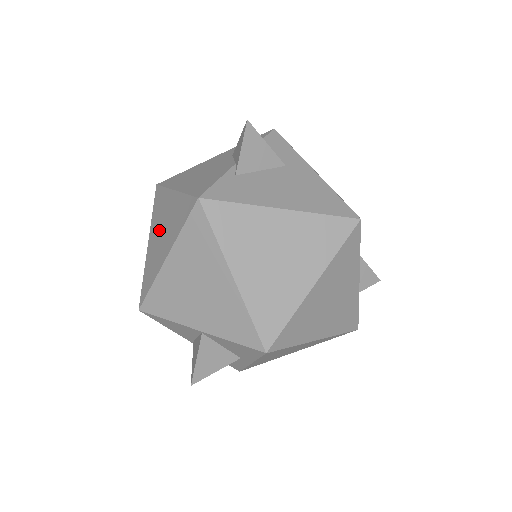
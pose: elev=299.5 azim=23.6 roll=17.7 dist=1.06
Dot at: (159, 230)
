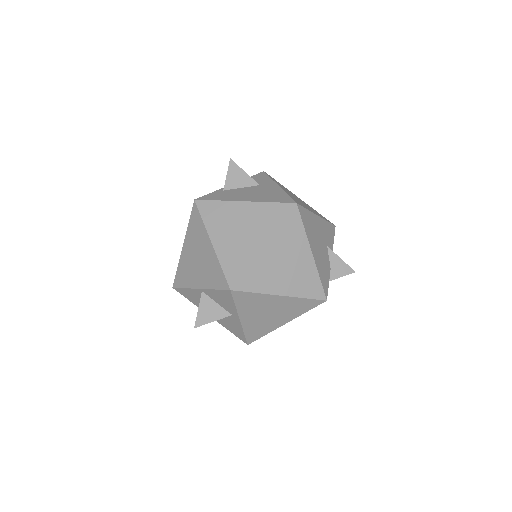
Dot at: occluded
